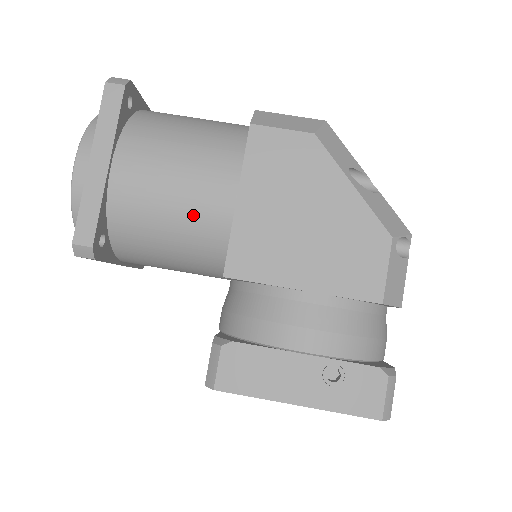
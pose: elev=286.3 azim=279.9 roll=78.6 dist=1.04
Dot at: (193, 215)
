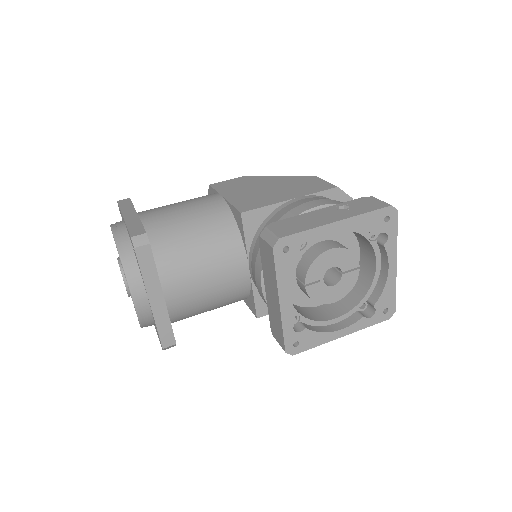
Dot at: (203, 212)
